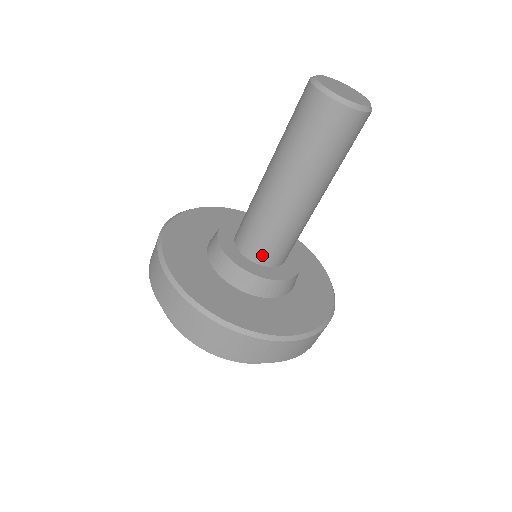
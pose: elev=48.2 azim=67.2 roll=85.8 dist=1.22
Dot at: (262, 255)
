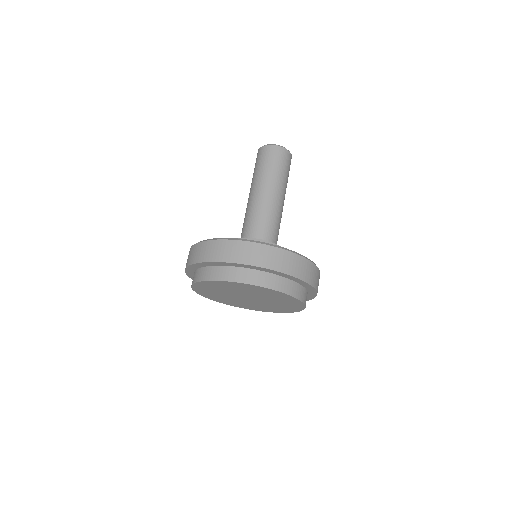
Dot at: (260, 236)
